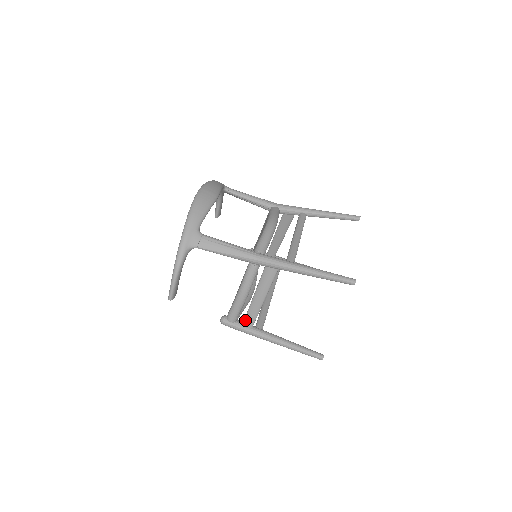
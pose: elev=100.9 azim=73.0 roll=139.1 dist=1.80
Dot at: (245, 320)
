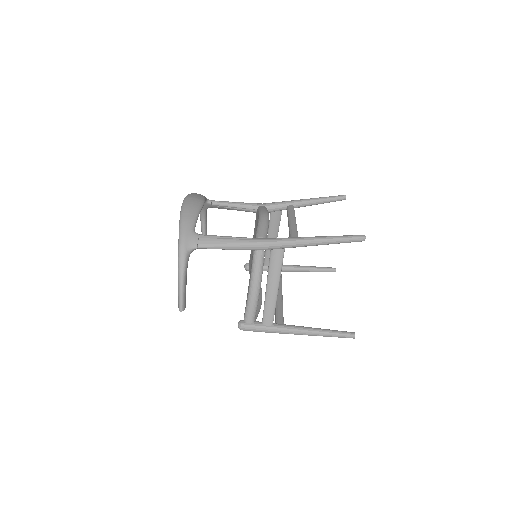
Dot at: (264, 317)
